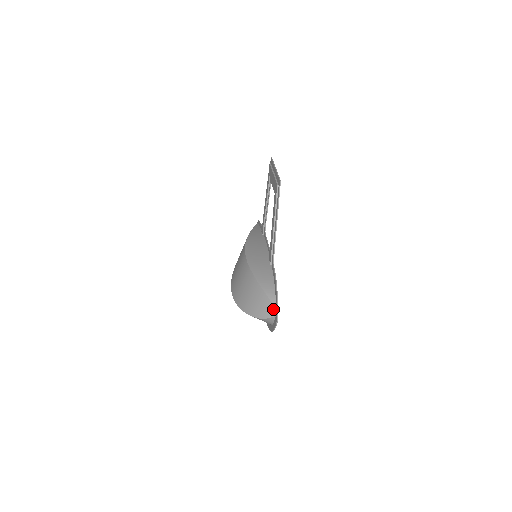
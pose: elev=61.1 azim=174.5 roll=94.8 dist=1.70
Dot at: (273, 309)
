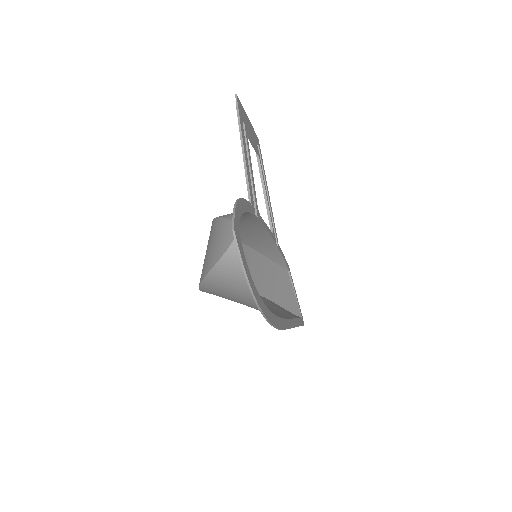
Dot at: occluded
